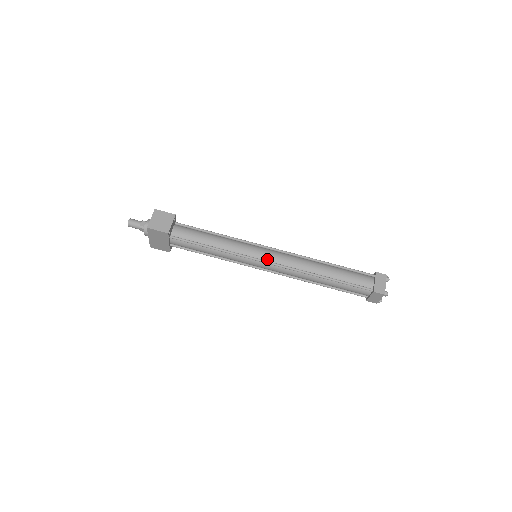
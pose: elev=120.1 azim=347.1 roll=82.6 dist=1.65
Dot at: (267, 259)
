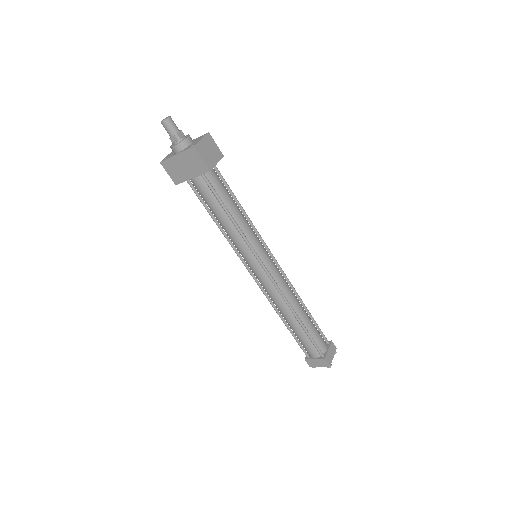
Dot at: (268, 268)
